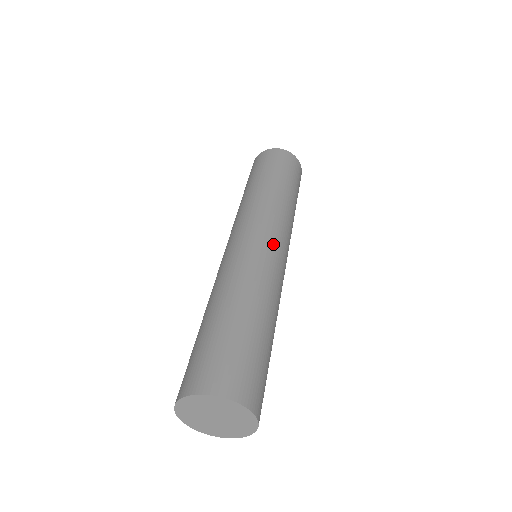
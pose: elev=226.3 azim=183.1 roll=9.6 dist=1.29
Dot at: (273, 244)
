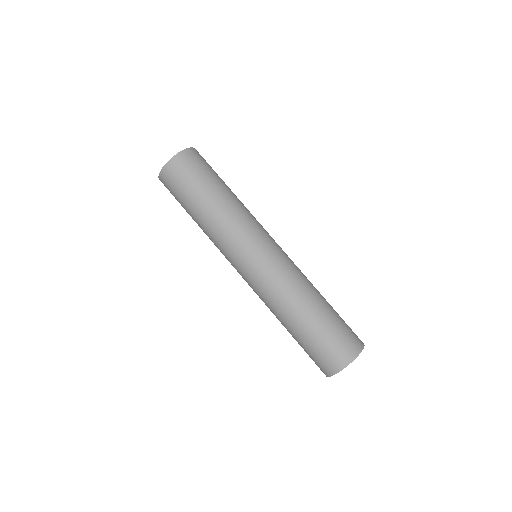
Dot at: (278, 245)
